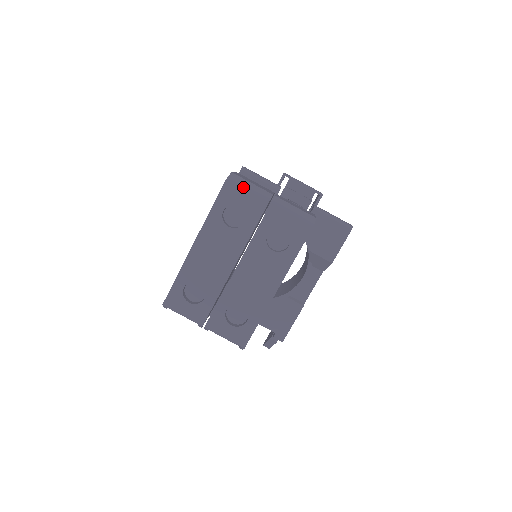
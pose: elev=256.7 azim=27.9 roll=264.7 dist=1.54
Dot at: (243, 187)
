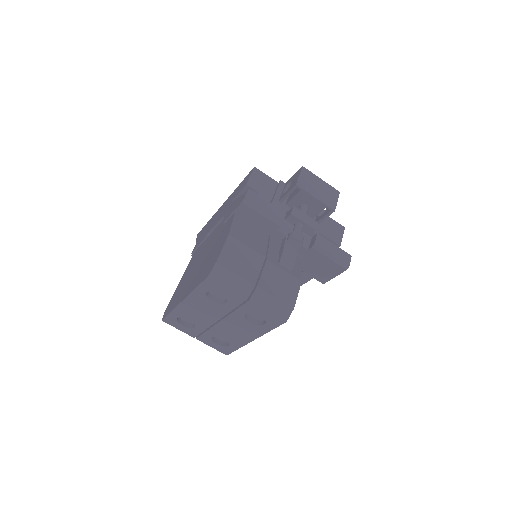
Dot at: (225, 283)
